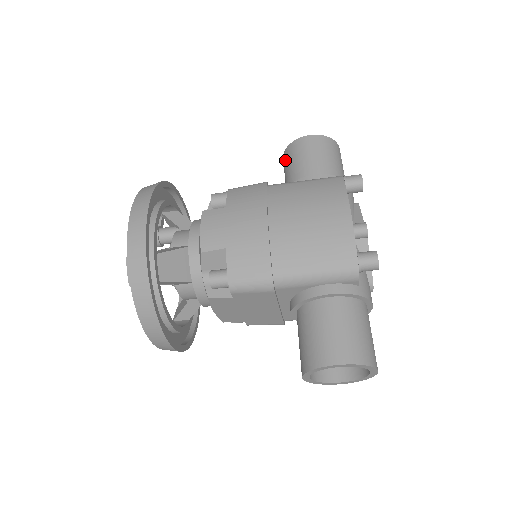
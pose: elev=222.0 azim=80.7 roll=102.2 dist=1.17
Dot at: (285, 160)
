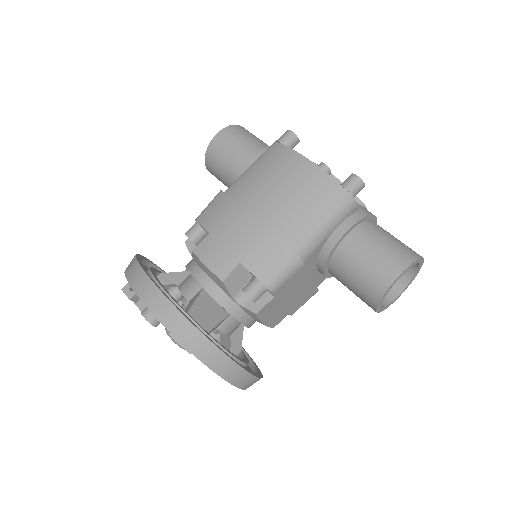
Dot at: (212, 168)
